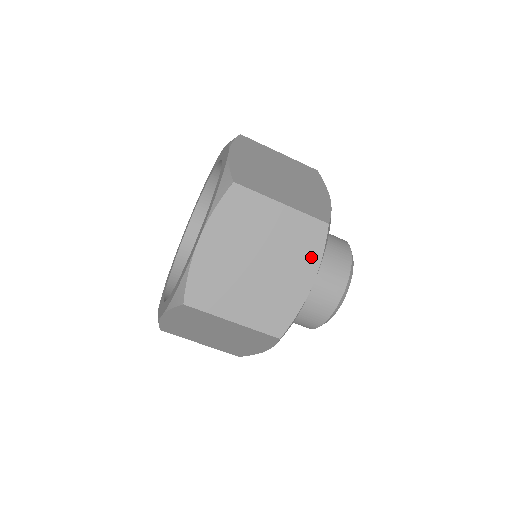
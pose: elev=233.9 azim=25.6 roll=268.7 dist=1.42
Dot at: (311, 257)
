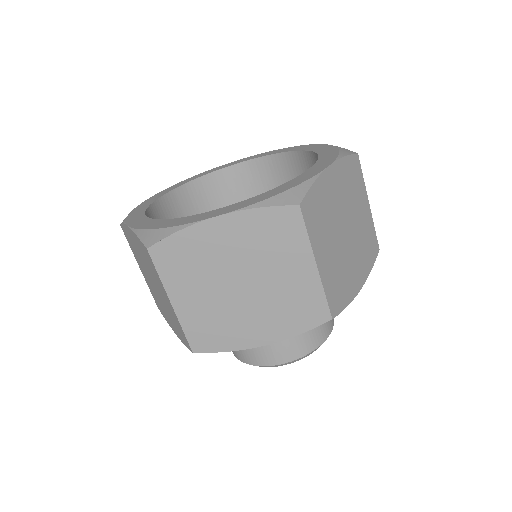
Dot at: (288, 326)
